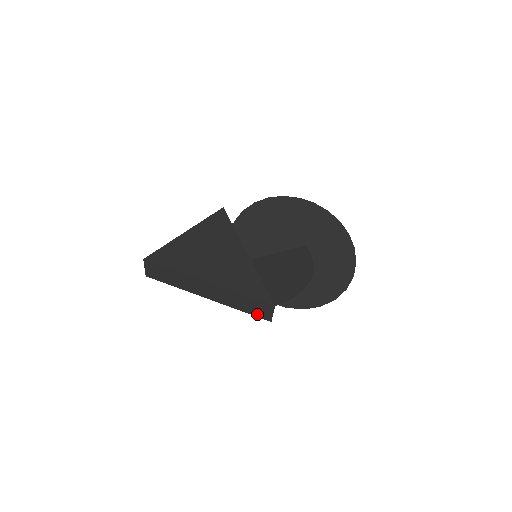
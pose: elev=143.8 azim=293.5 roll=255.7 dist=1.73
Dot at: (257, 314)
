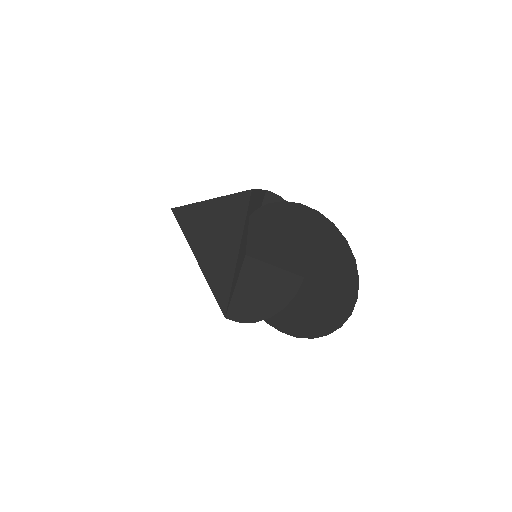
Dot at: occluded
